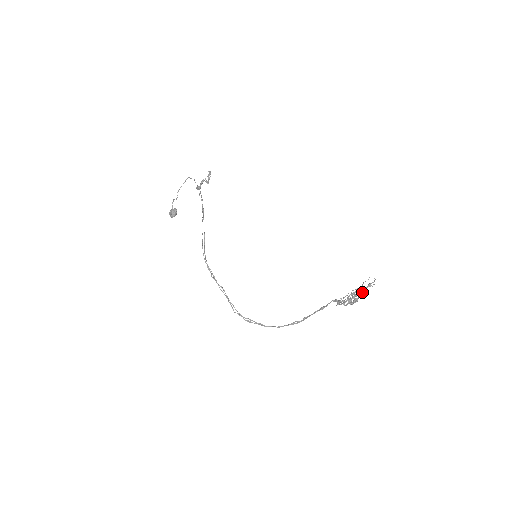
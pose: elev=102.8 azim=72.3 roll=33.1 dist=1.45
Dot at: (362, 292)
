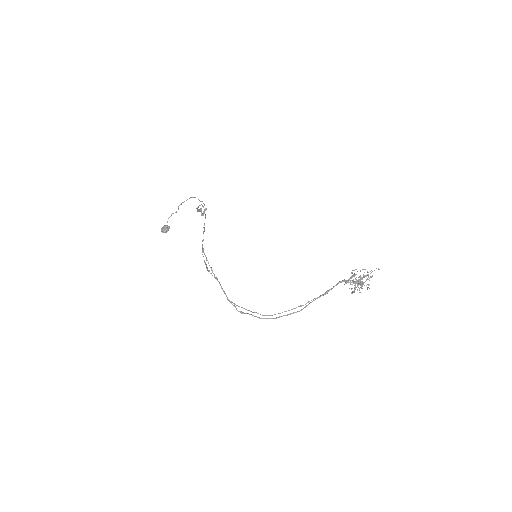
Dot at: (368, 277)
